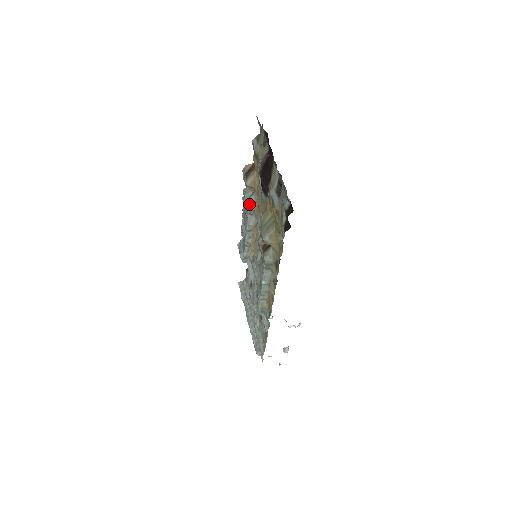
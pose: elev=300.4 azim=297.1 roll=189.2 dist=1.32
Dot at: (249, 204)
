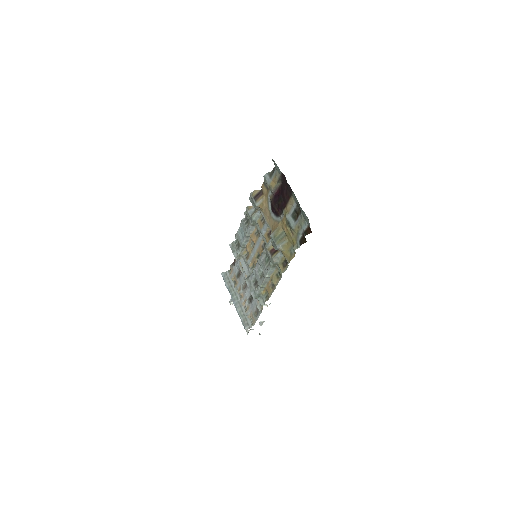
Dot at: (254, 218)
